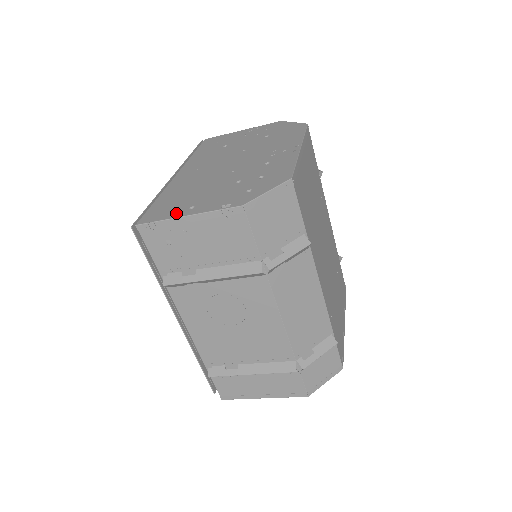
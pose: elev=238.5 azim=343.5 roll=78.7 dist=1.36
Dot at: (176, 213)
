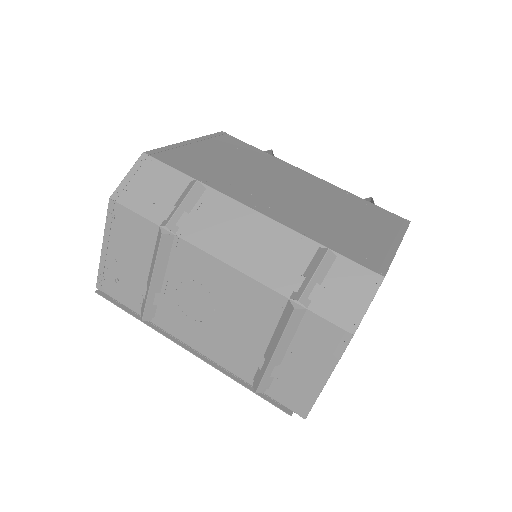
Dot at: occluded
